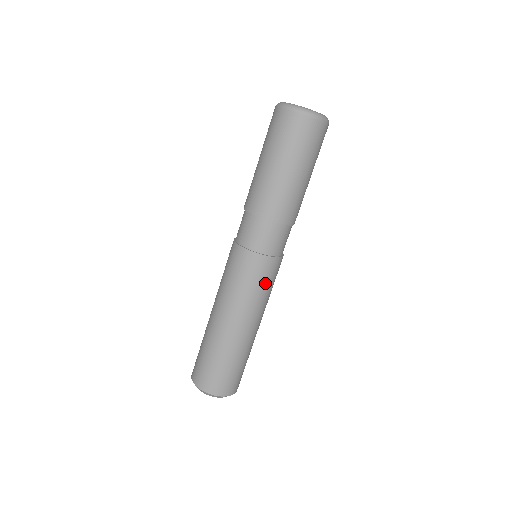
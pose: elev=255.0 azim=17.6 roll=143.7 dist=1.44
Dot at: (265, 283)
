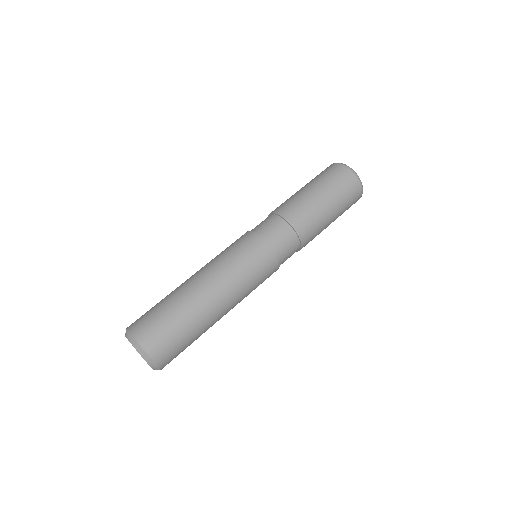
Dot at: (255, 269)
